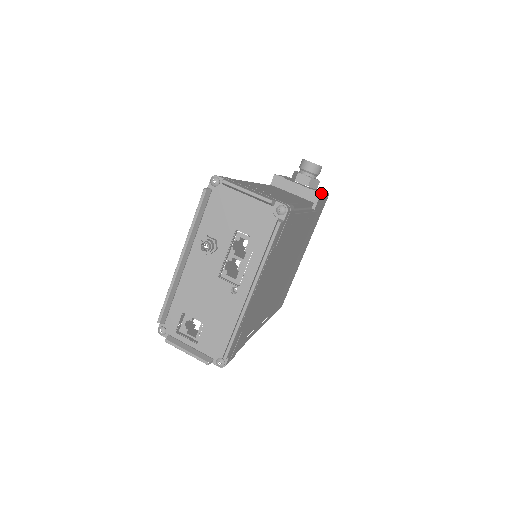
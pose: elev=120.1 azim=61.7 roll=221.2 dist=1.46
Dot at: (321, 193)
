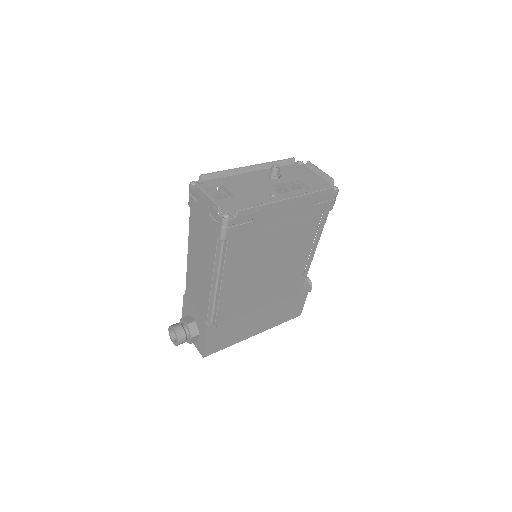
Dot at: occluded
